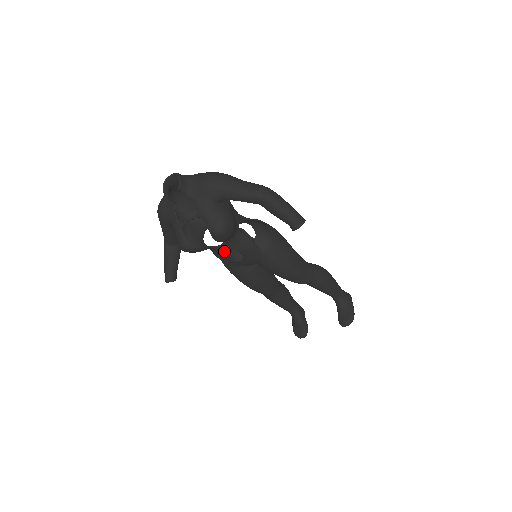
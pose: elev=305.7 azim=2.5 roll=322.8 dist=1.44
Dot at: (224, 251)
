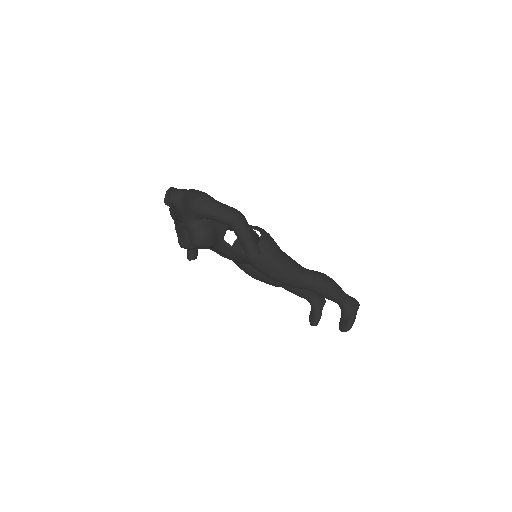
Dot at: (236, 243)
